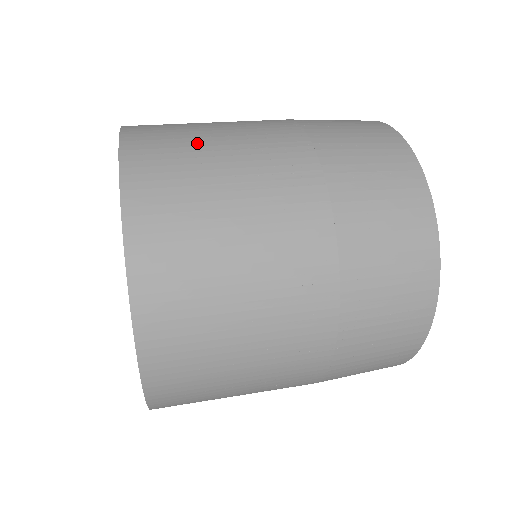
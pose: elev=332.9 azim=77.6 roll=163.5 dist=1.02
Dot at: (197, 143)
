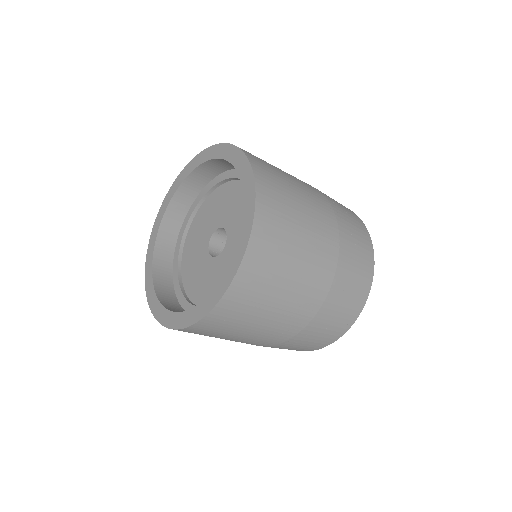
Dot at: occluded
